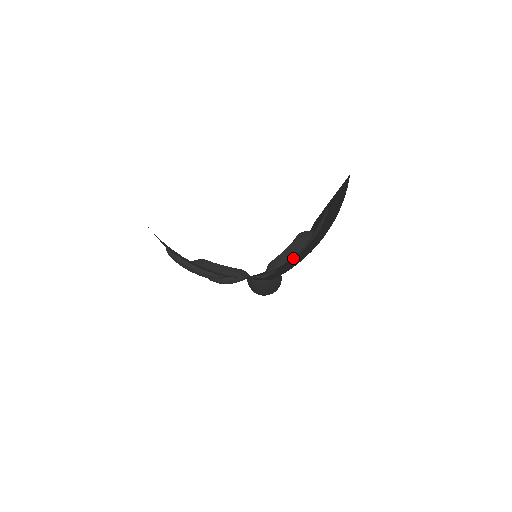
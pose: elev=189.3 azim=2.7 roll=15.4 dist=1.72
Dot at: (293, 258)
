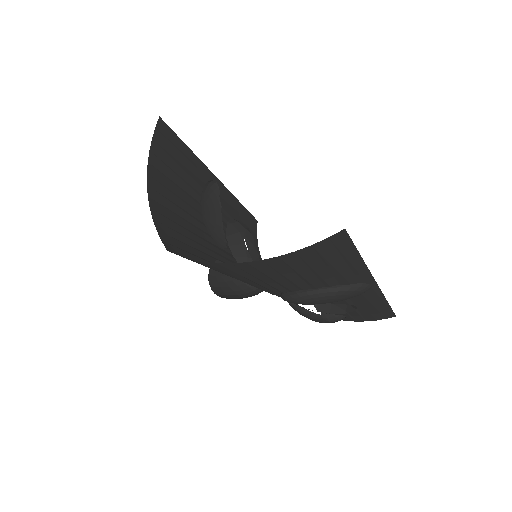
Dot at: (279, 293)
